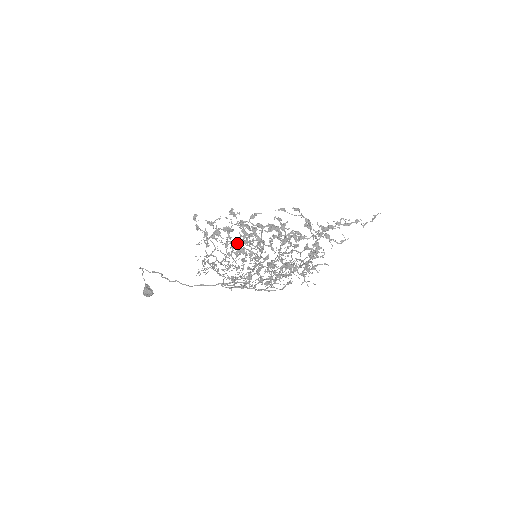
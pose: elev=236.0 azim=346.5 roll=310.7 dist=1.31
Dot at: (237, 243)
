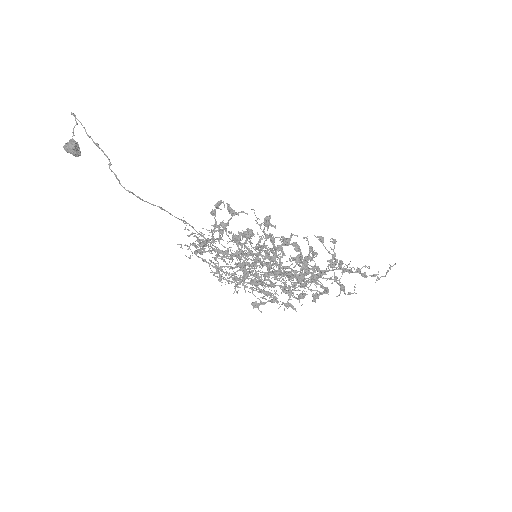
Dot at: (250, 253)
